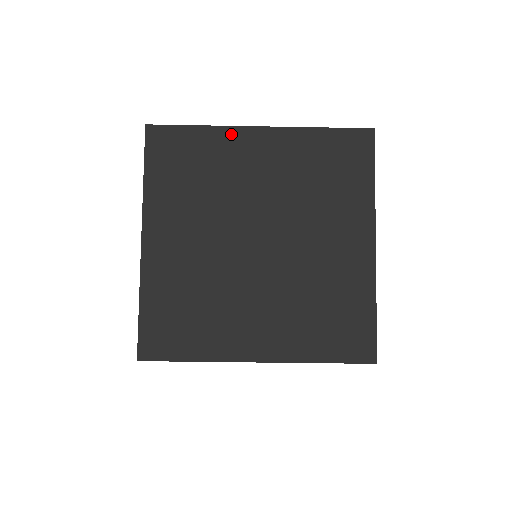
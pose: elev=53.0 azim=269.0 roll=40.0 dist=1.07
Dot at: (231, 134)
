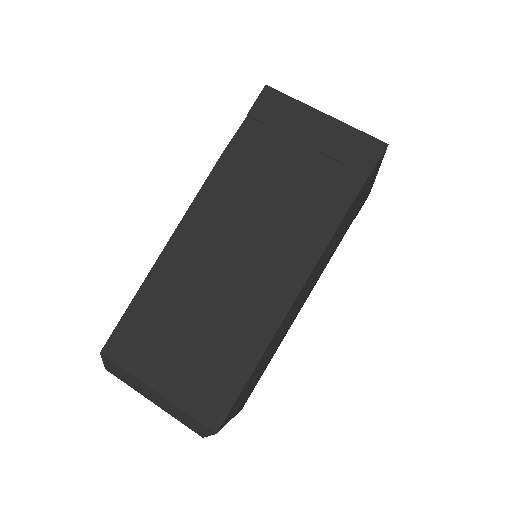
Dot at: occluded
